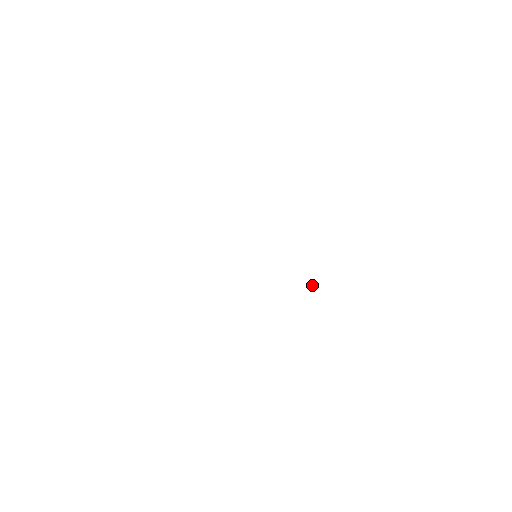
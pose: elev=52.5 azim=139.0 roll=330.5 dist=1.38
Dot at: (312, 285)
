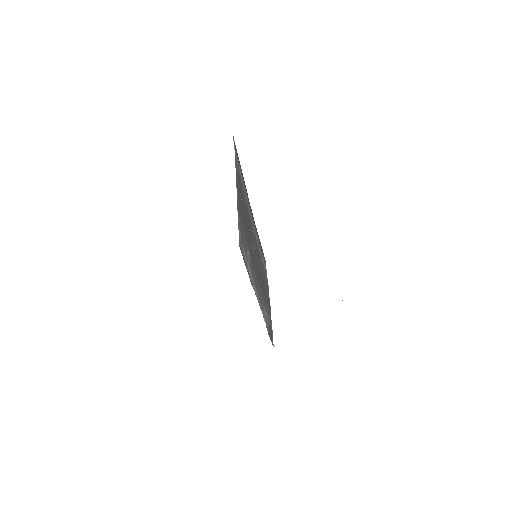
Dot at: occluded
